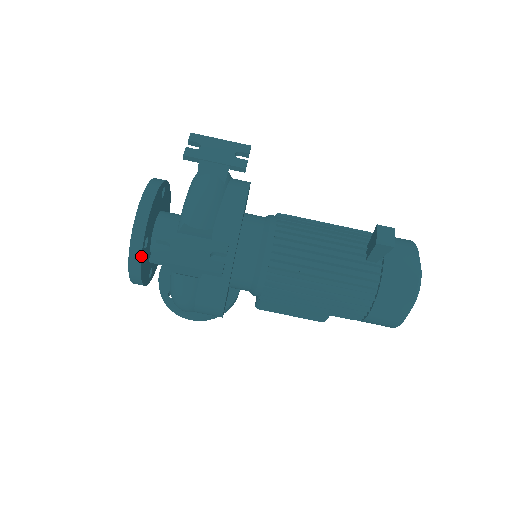
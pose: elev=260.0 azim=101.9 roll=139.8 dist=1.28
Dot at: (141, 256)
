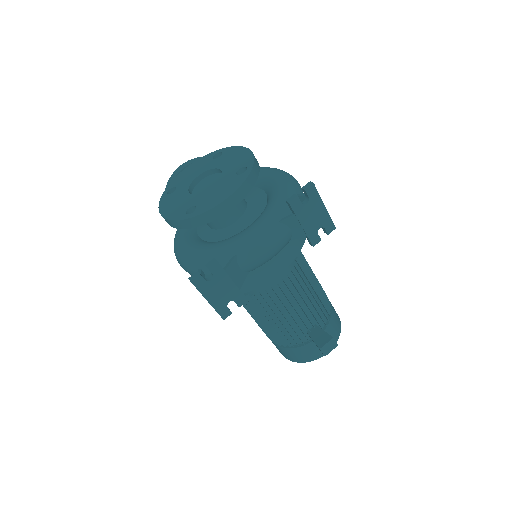
Dot at: occluded
